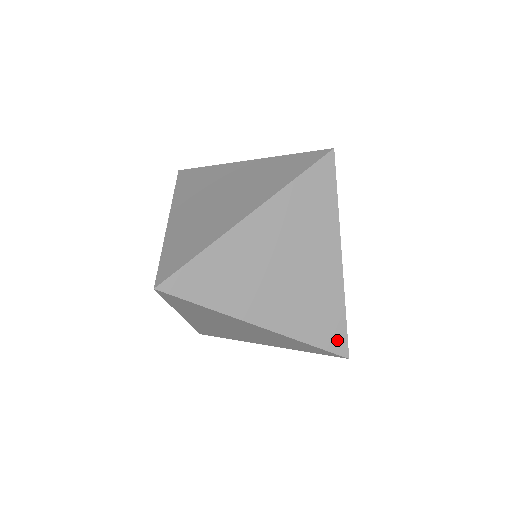
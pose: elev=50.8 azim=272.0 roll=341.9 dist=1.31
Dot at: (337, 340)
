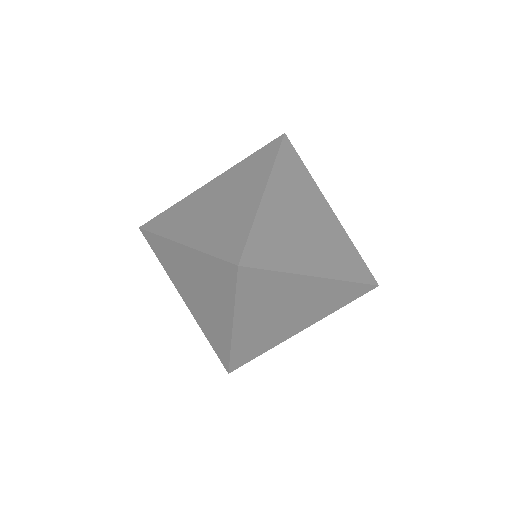
Dot at: (360, 291)
